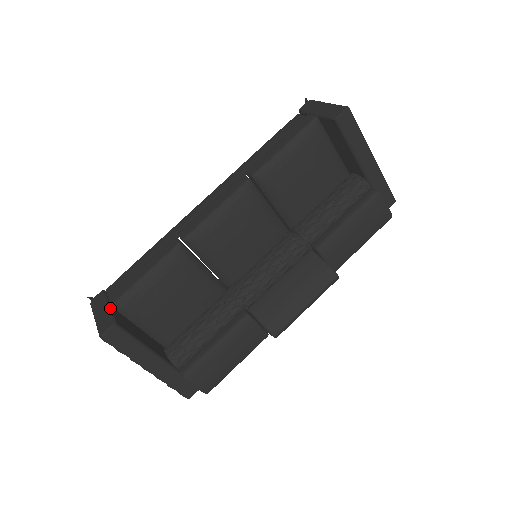
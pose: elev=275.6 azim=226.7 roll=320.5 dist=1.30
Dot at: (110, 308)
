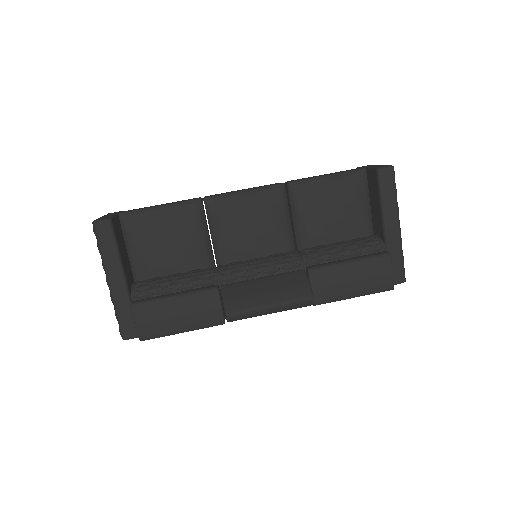
Dot at: (116, 215)
